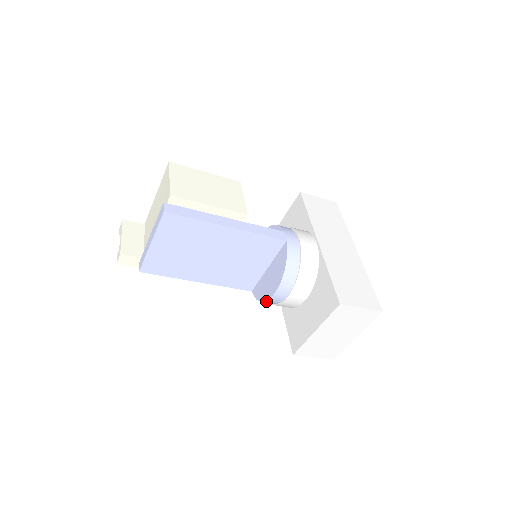
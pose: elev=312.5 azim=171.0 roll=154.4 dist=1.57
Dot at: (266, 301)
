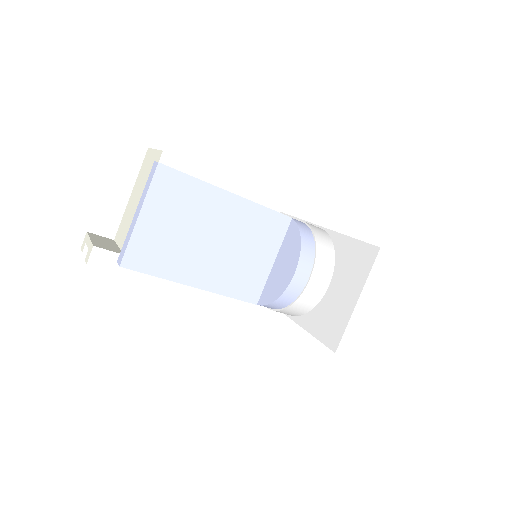
Dot at: (284, 293)
